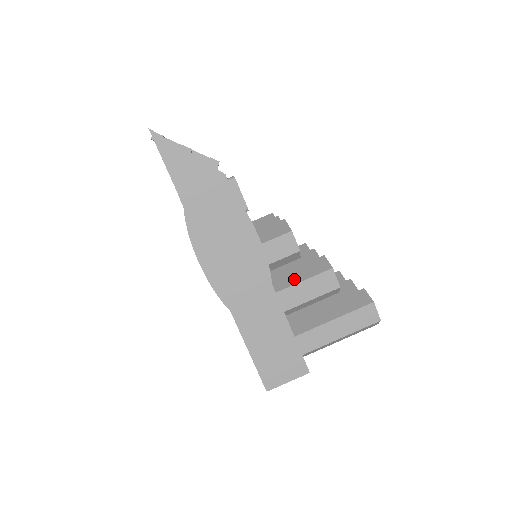
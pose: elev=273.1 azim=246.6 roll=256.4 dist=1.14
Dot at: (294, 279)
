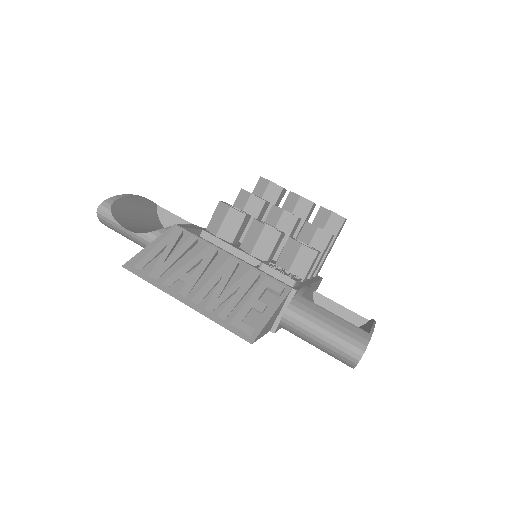
Dot at: occluded
